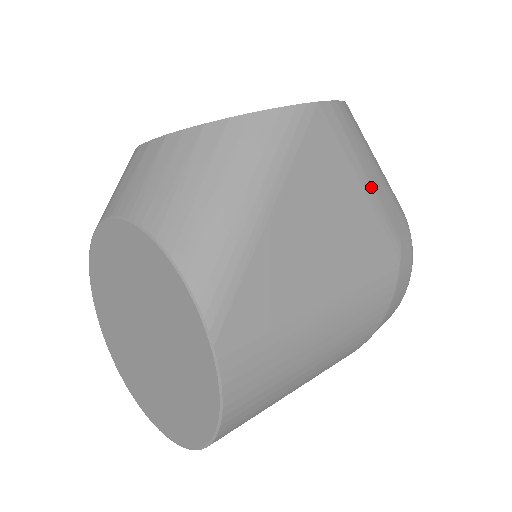
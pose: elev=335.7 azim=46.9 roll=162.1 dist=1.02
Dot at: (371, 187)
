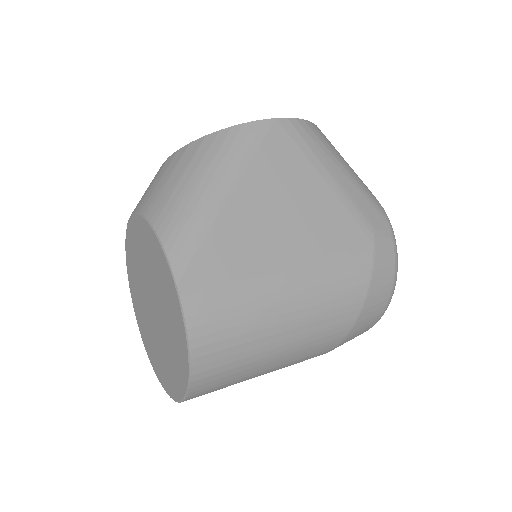
Dot at: (336, 183)
